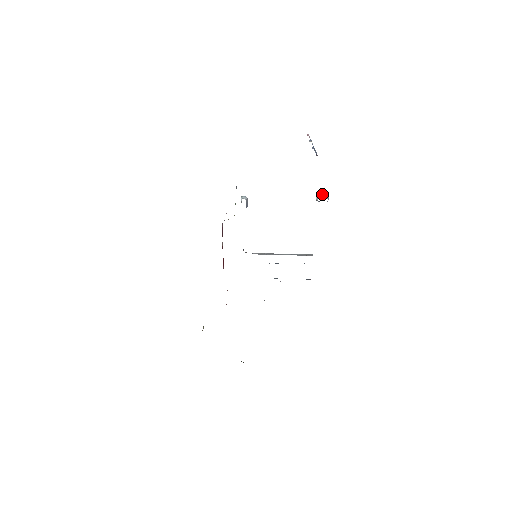
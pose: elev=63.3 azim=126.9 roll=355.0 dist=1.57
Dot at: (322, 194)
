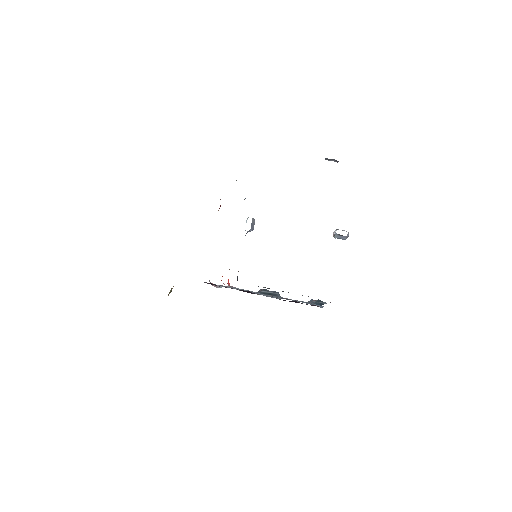
Dot at: occluded
